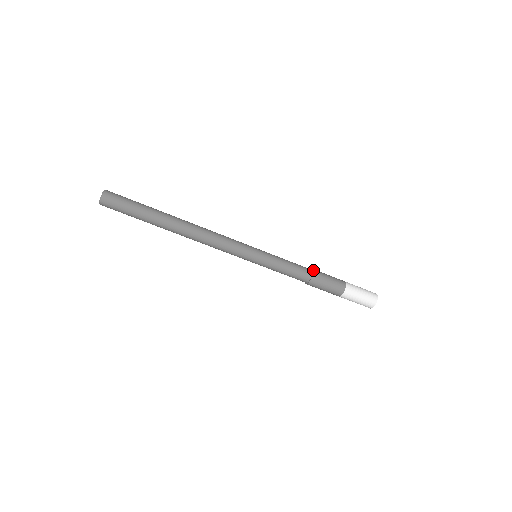
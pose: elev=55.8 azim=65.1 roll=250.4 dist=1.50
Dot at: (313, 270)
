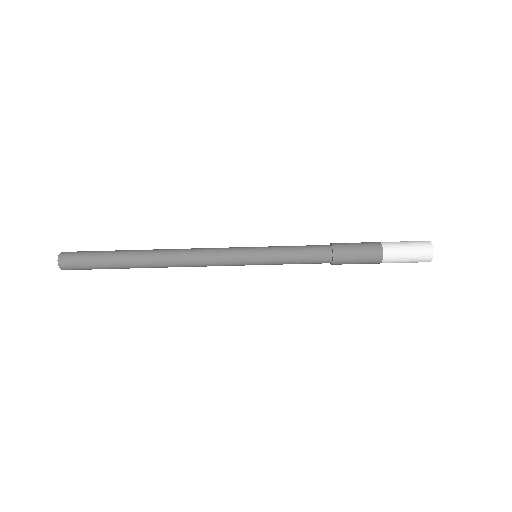
Dot at: (331, 243)
